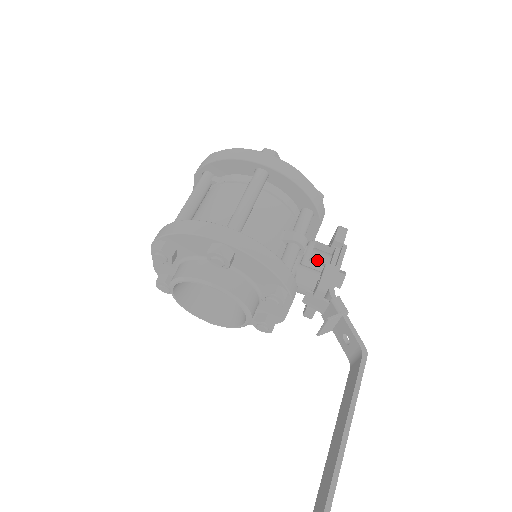
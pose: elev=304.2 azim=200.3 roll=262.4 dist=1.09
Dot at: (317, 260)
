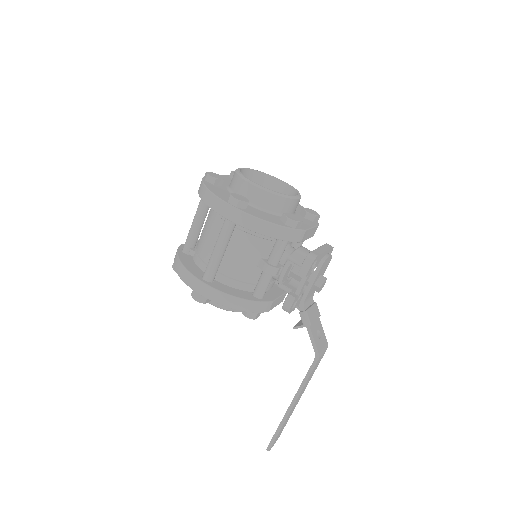
Dot at: occluded
